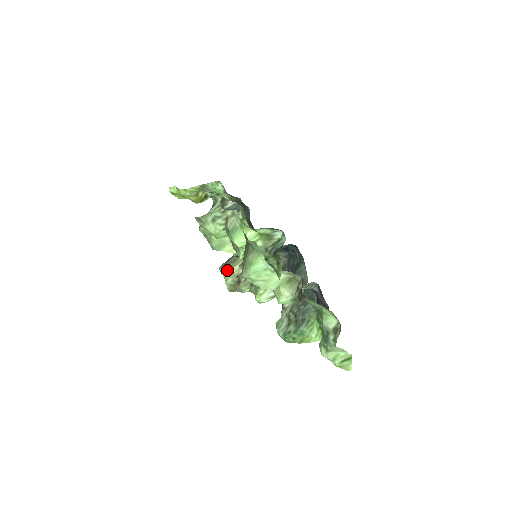
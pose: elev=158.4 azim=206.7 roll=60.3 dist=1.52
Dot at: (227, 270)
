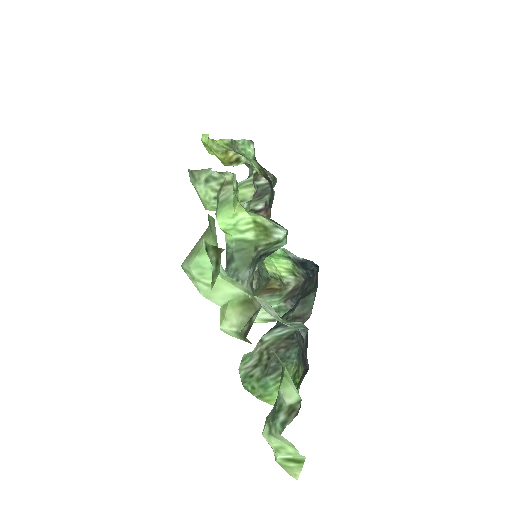
Dot at: occluded
